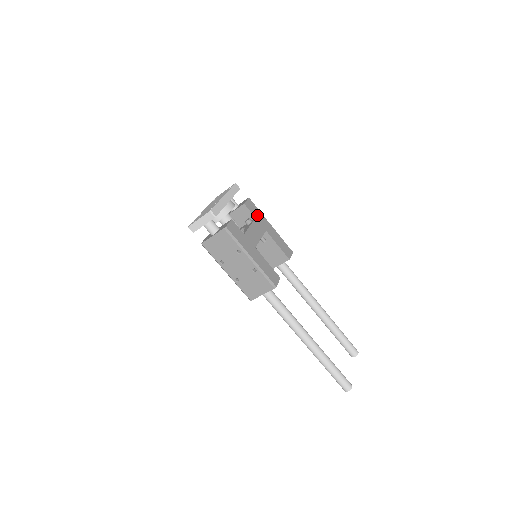
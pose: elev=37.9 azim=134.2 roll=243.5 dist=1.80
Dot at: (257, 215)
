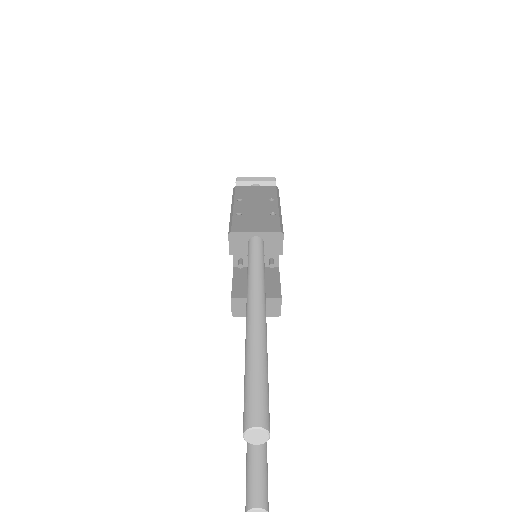
Dot at: occluded
